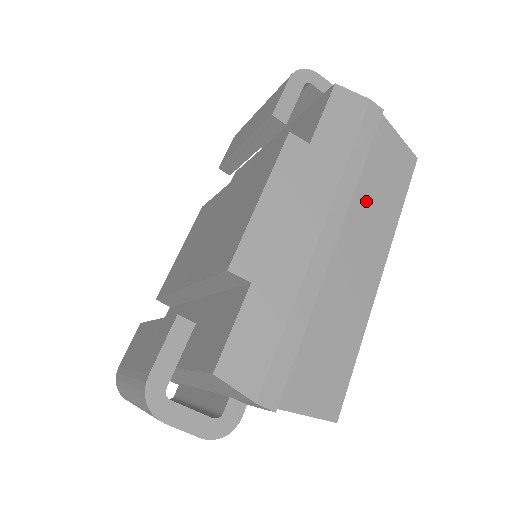
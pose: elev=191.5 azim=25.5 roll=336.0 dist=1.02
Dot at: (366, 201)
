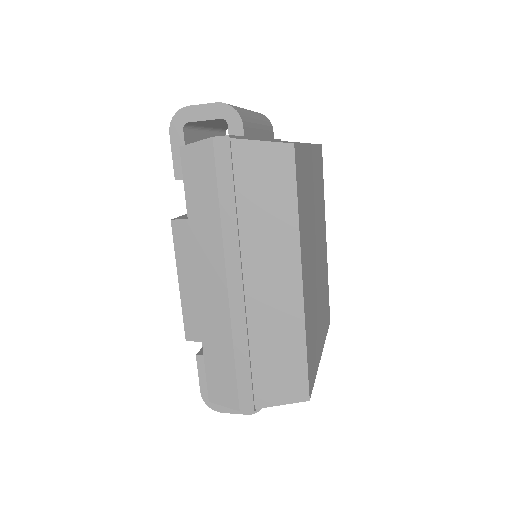
Dot at: (255, 232)
